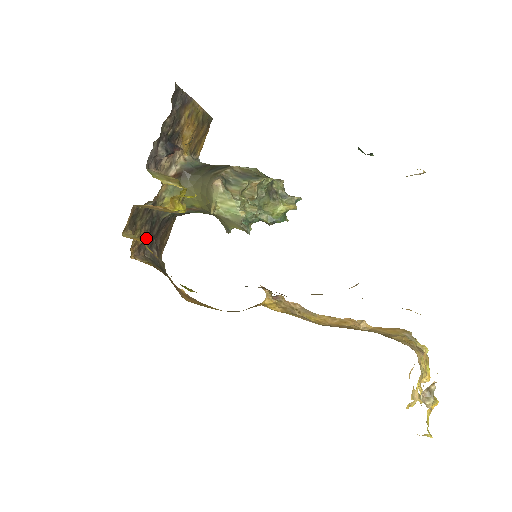
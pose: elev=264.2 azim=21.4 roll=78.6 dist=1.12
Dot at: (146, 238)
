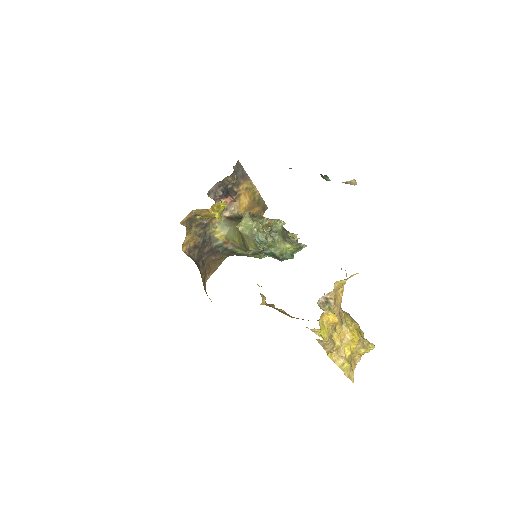
Dot at: (197, 248)
